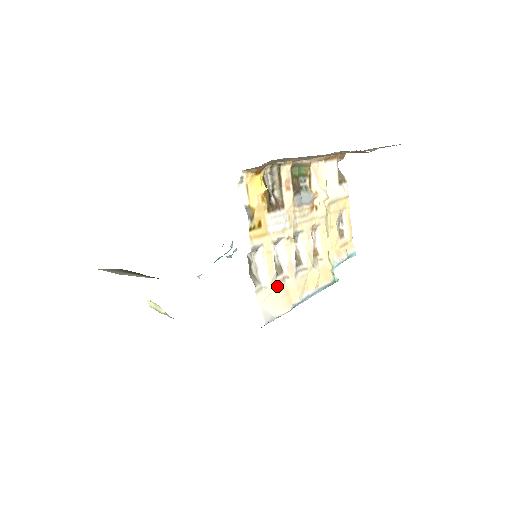
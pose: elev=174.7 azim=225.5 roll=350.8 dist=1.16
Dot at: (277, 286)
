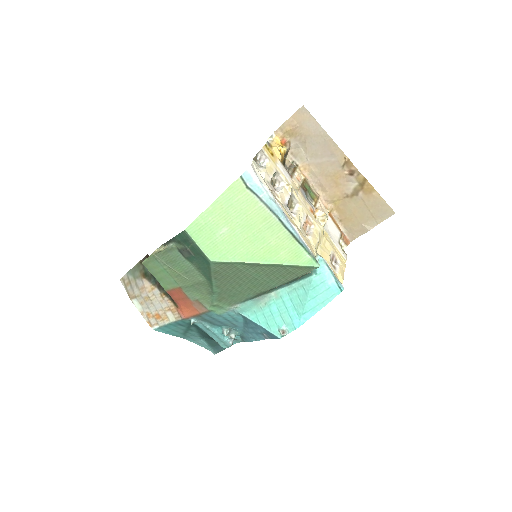
Dot at: (268, 185)
